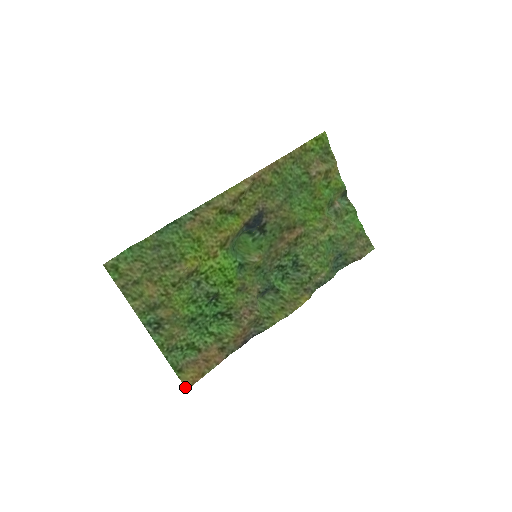
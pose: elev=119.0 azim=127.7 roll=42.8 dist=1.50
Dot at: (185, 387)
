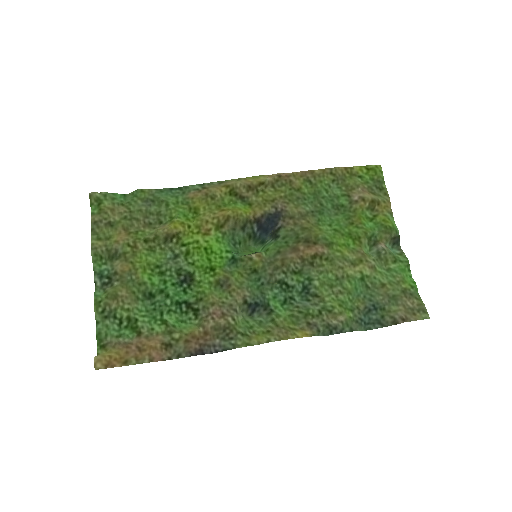
Dot at: (94, 362)
